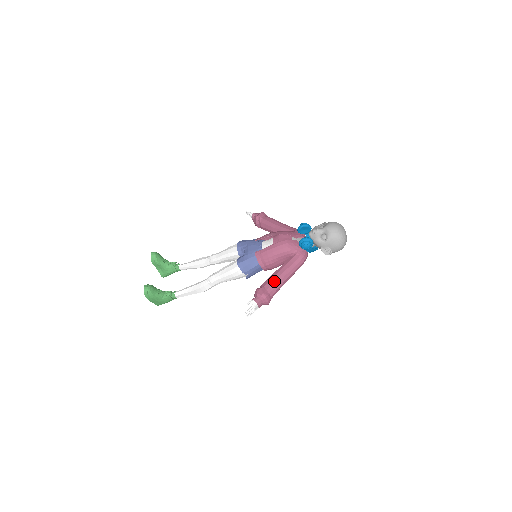
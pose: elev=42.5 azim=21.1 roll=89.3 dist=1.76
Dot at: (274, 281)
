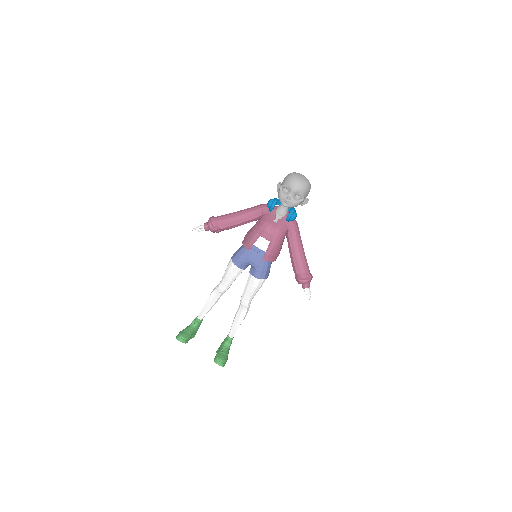
Dot at: (302, 262)
